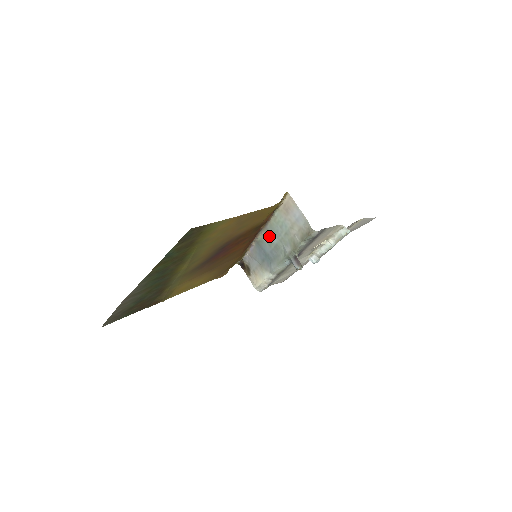
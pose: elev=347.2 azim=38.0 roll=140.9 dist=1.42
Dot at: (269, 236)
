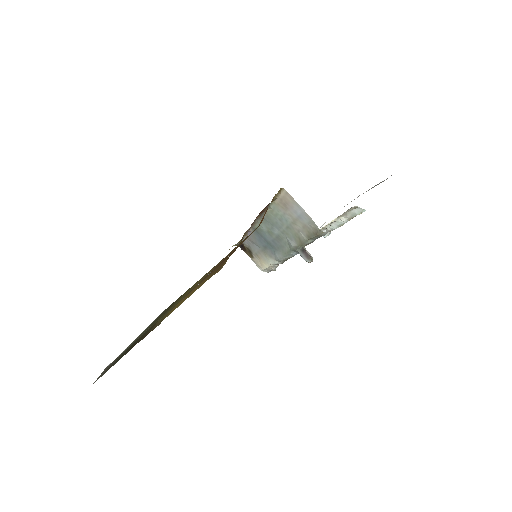
Dot at: (268, 226)
